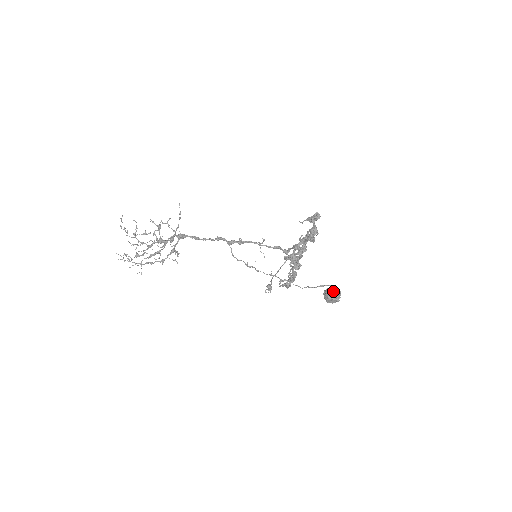
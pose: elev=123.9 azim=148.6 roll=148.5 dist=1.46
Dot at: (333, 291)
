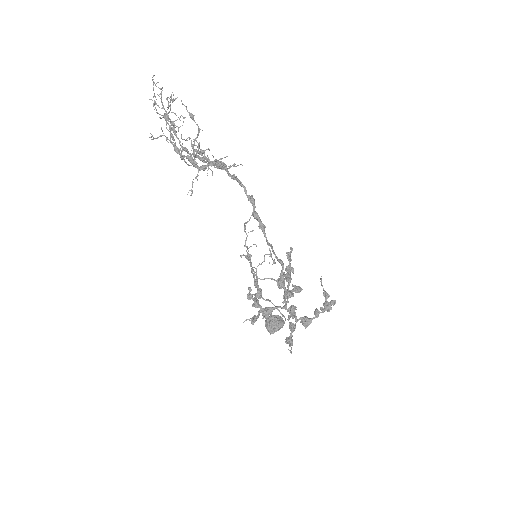
Dot at: (276, 327)
